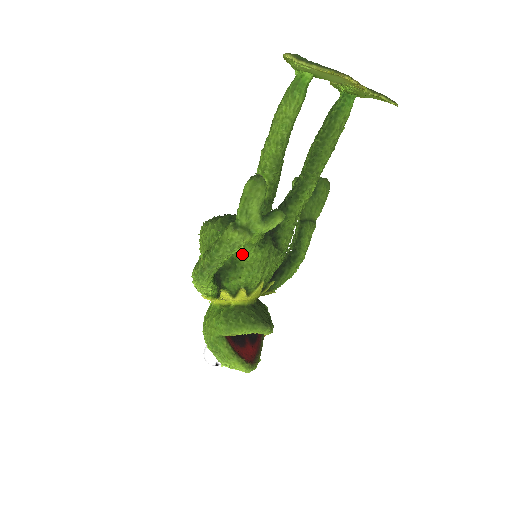
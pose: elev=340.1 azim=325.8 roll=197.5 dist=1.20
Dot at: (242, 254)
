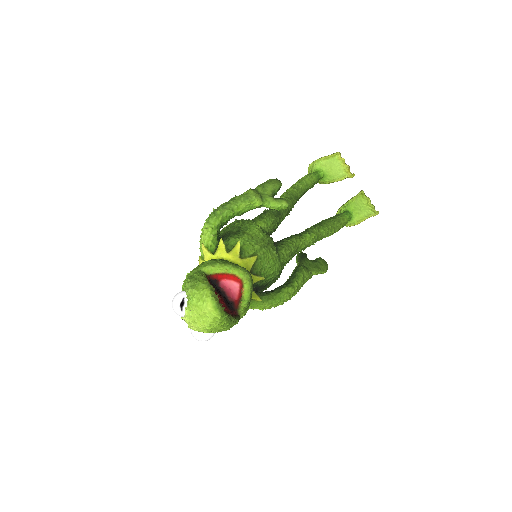
Dot at: (248, 228)
